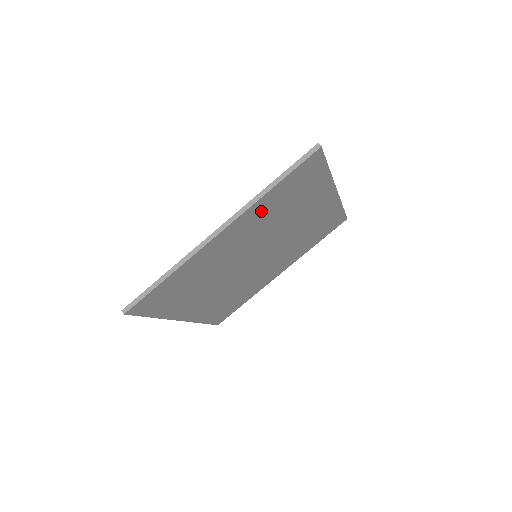
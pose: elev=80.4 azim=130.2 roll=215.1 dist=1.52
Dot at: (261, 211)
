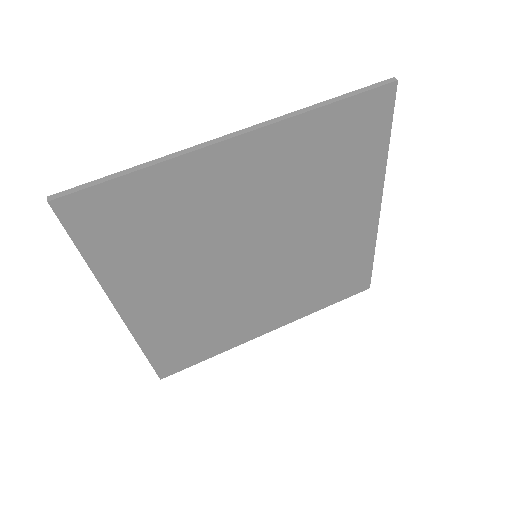
Dot at: (296, 146)
